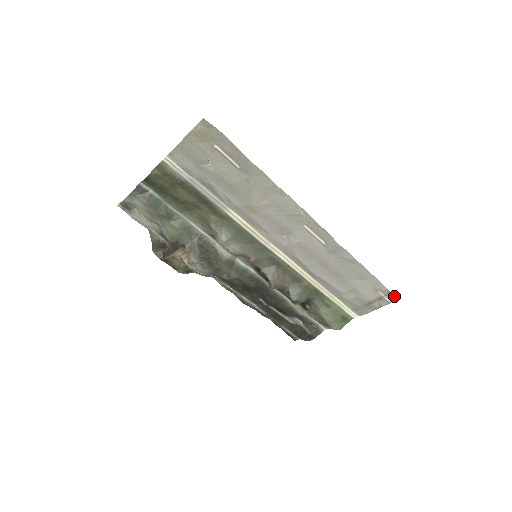
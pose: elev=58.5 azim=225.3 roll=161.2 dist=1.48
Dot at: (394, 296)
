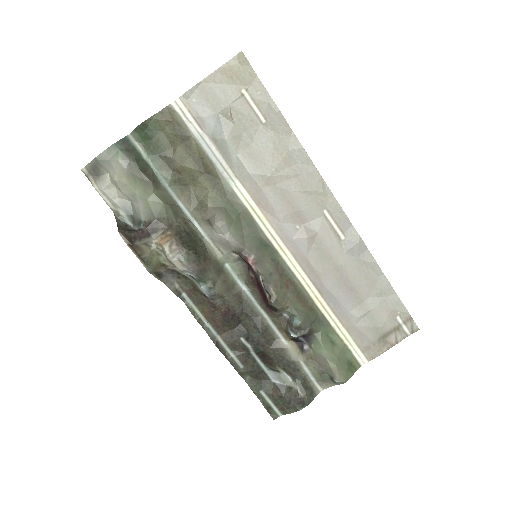
Dot at: (414, 323)
